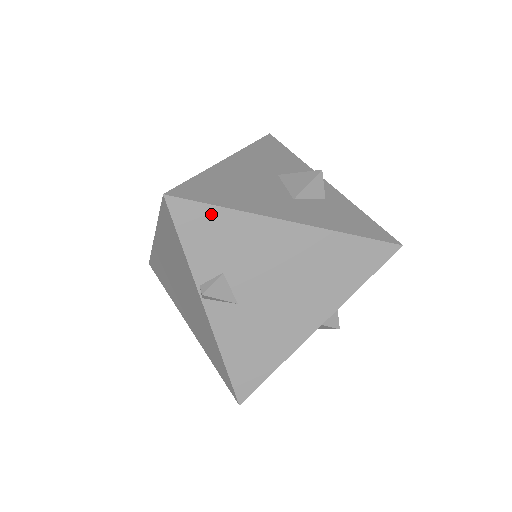
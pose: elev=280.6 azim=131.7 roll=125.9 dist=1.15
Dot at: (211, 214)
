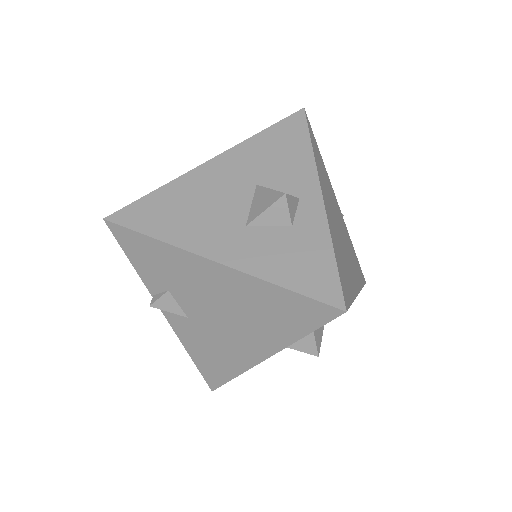
Dot at: (144, 241)
